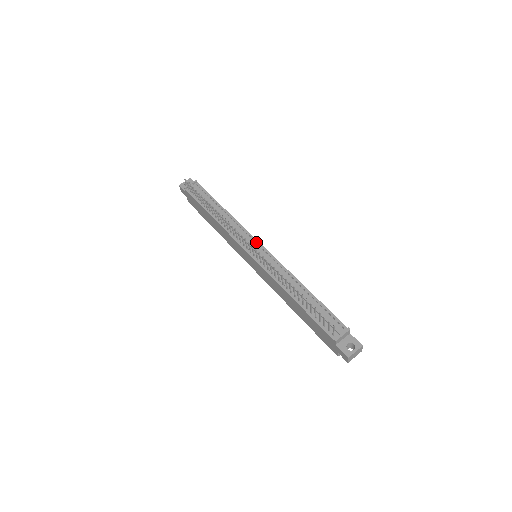
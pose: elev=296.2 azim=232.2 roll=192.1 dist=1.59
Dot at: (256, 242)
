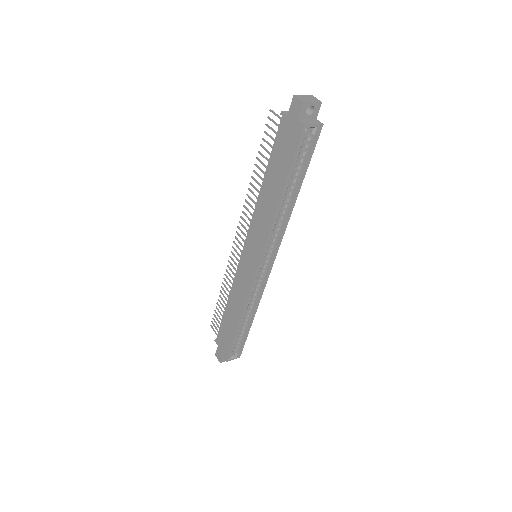
Dot at: occluded
